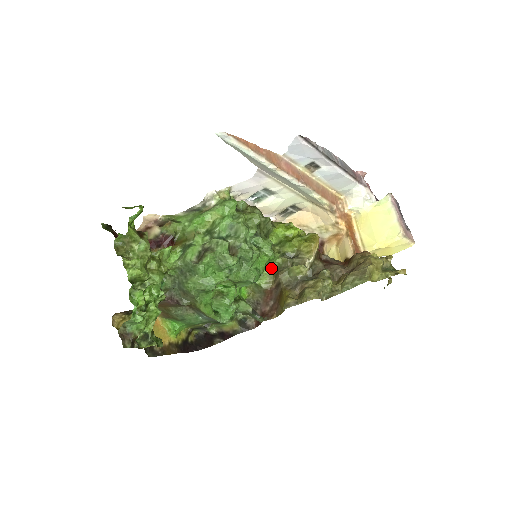
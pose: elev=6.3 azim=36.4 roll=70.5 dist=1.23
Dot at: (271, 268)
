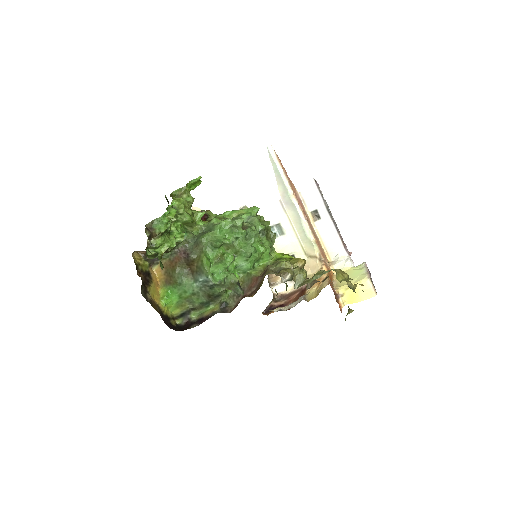
Dot at: (264, 266)
